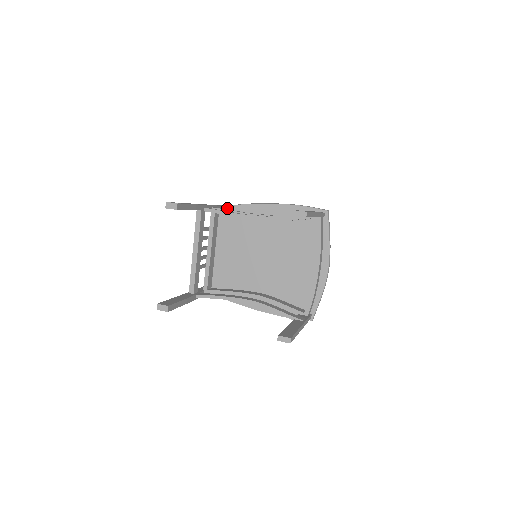
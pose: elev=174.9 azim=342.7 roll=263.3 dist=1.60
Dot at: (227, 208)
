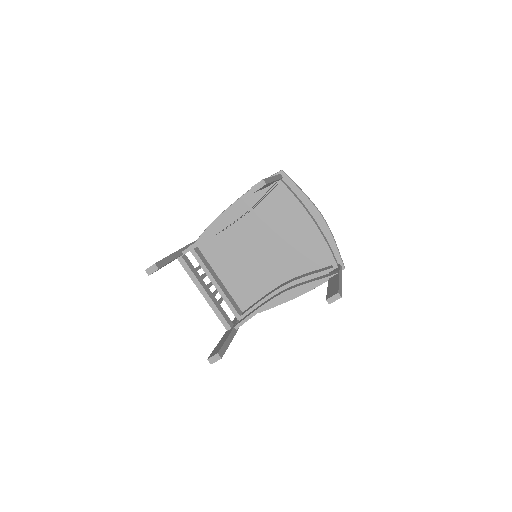
Dot at: (201, 238)
